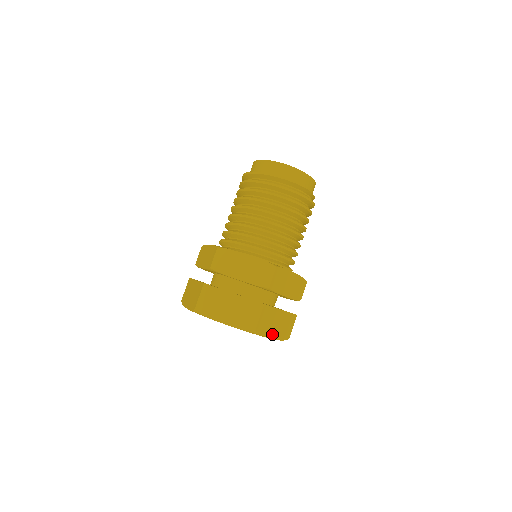
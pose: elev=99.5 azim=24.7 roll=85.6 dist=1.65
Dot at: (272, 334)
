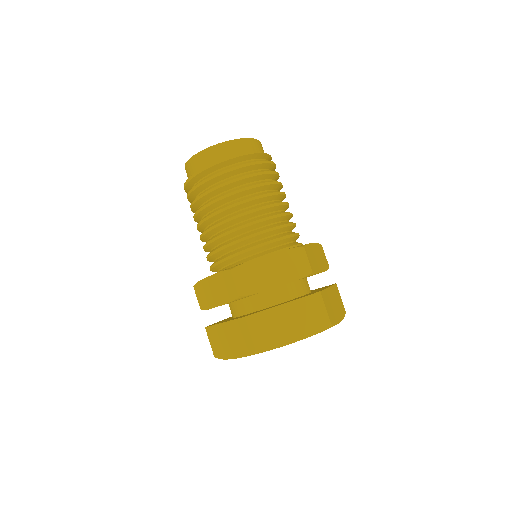
Dot at: (338, 317)
